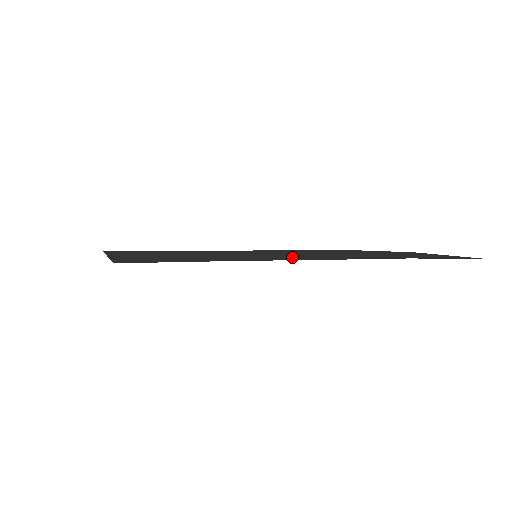
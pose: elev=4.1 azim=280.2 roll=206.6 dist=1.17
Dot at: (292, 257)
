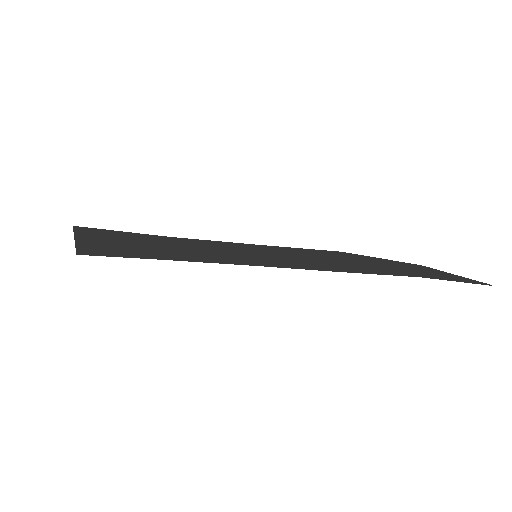
Dot at: (296, 263)
